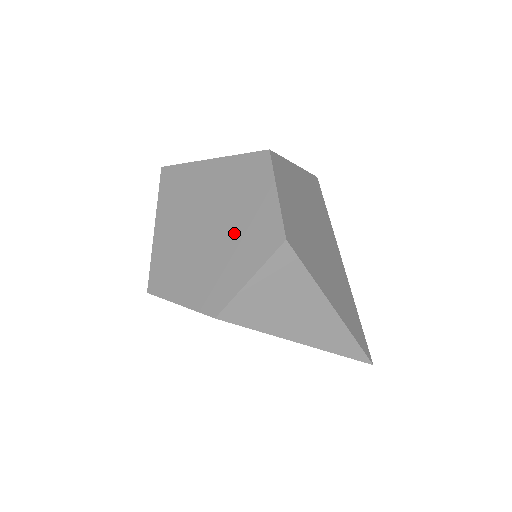
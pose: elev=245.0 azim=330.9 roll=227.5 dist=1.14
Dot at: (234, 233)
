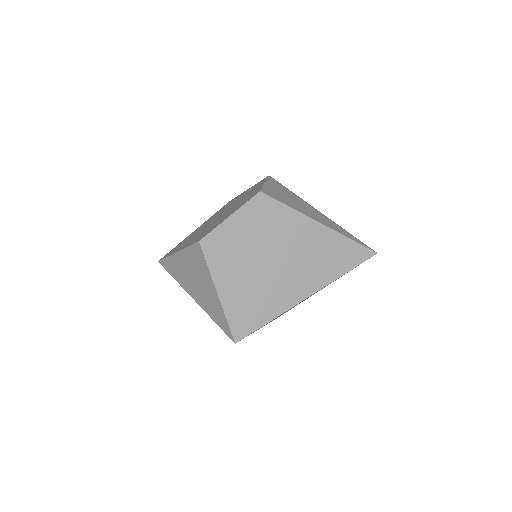
Dot at: (239, 200)
